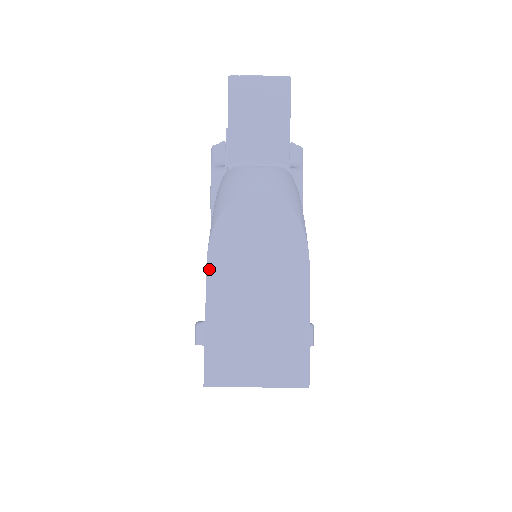
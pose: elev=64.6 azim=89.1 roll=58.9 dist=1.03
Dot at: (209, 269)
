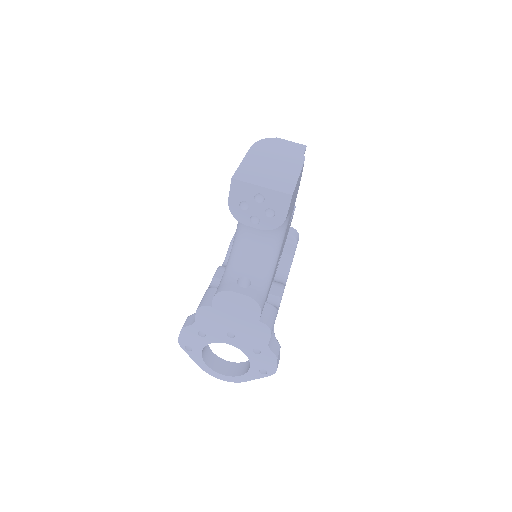
Dot at: (250, 150)
